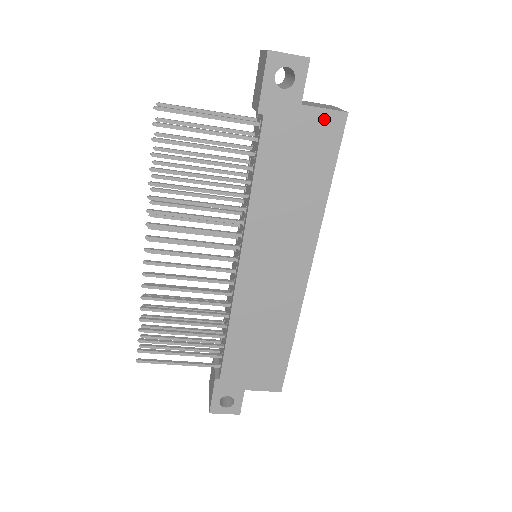
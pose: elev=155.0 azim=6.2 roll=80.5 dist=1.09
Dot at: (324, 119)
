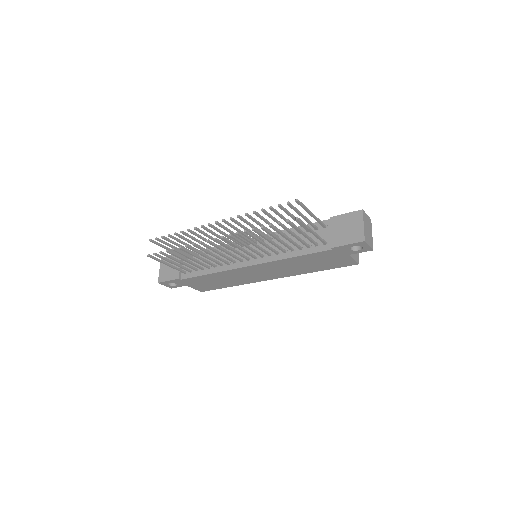
Dot at: (349, 261)
